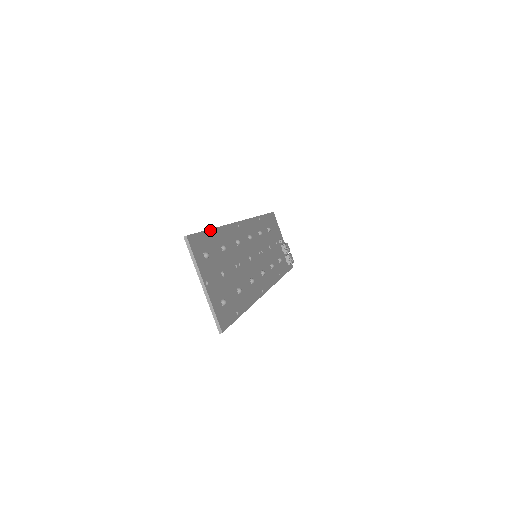
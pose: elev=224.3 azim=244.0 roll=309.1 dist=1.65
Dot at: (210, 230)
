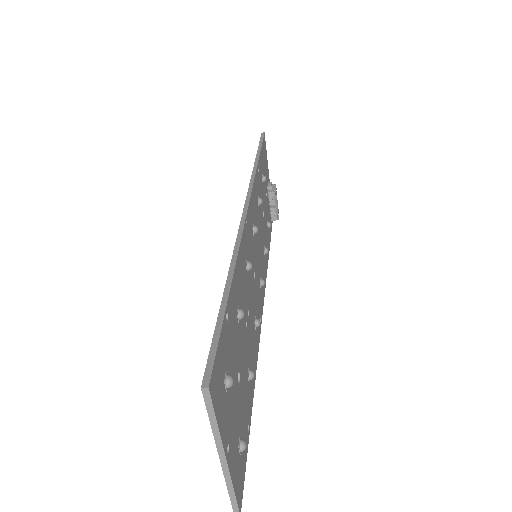
Dot at: (228, 299)
